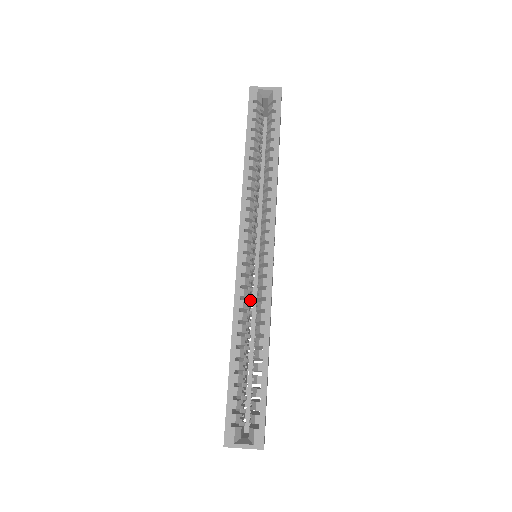
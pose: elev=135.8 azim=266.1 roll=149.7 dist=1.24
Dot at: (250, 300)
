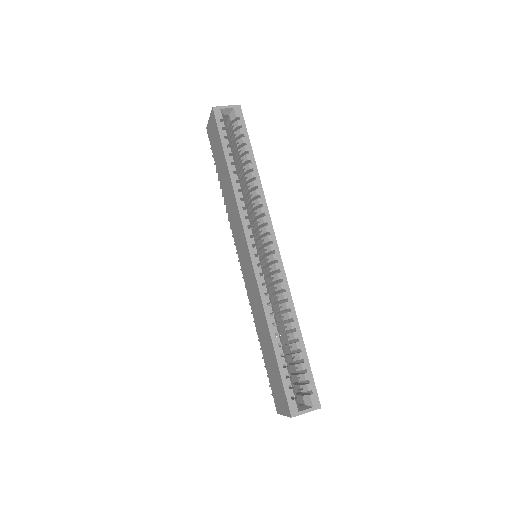
Dot at: (269, 294)
